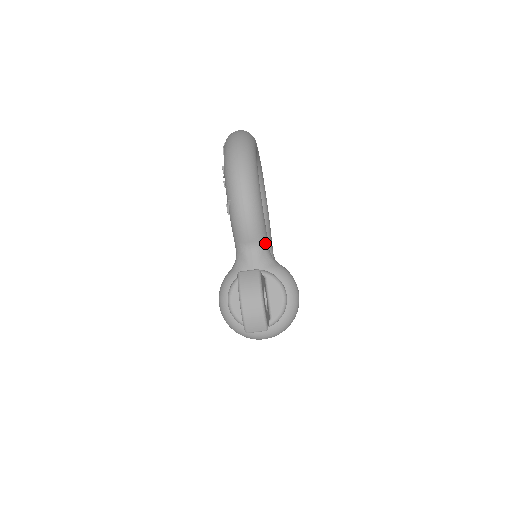
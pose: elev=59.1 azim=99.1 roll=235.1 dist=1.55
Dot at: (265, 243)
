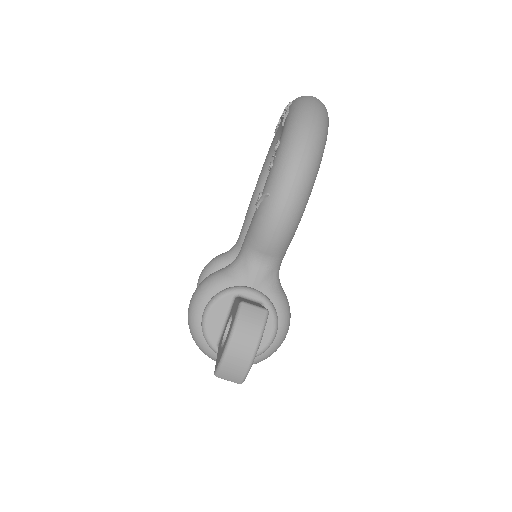
Dot at: (280, 260)
